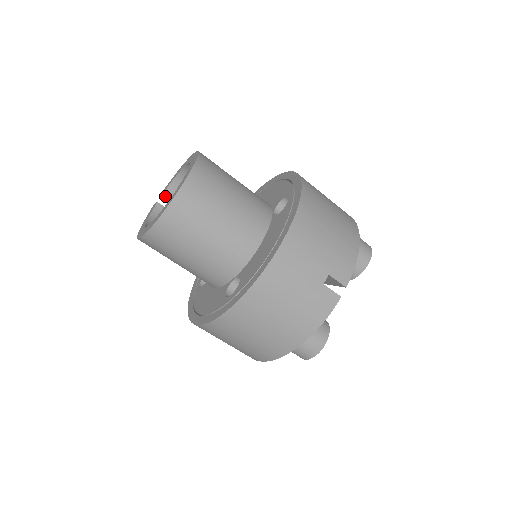
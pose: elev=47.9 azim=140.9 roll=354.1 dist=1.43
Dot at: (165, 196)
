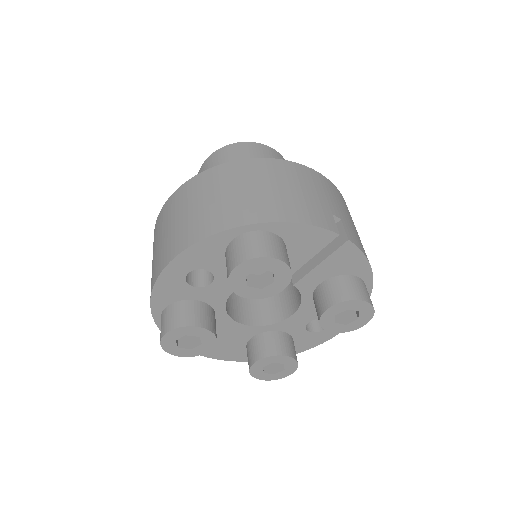
Dot at: occluded
